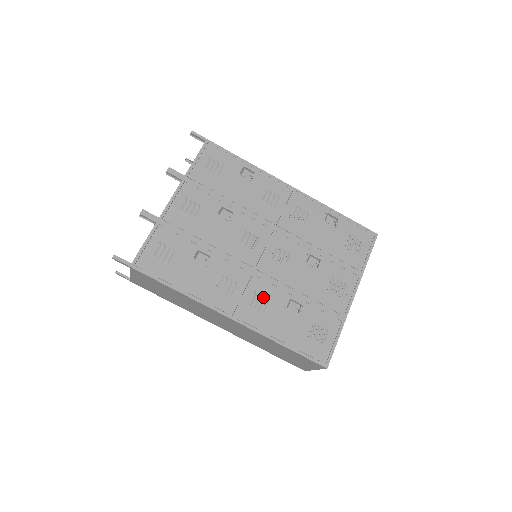
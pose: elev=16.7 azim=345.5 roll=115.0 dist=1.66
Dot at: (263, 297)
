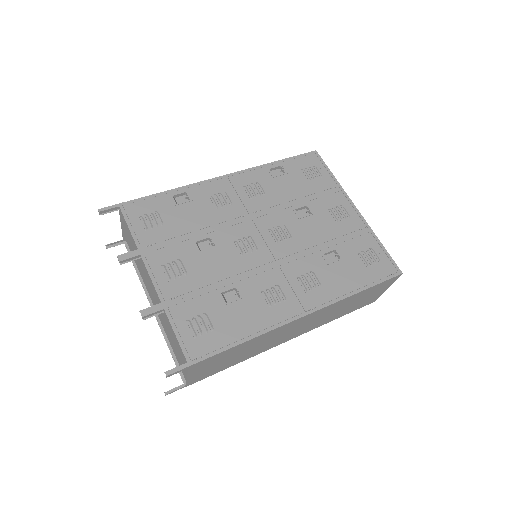
Dot at: (306, 274)
